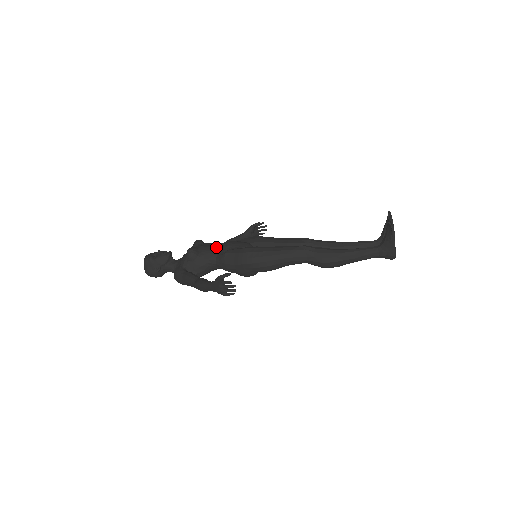
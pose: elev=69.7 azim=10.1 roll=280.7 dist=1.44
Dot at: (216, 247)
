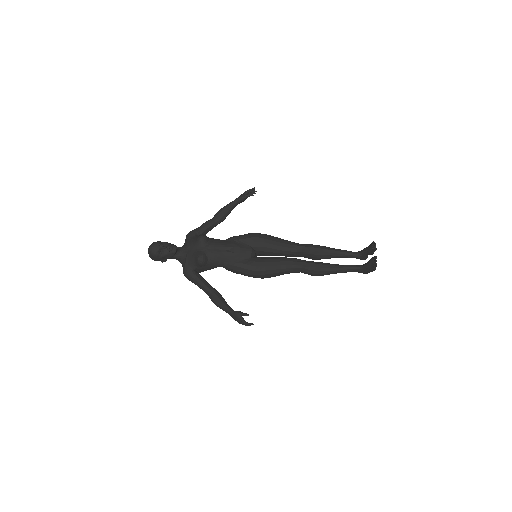
Dot at: (223, 254)
